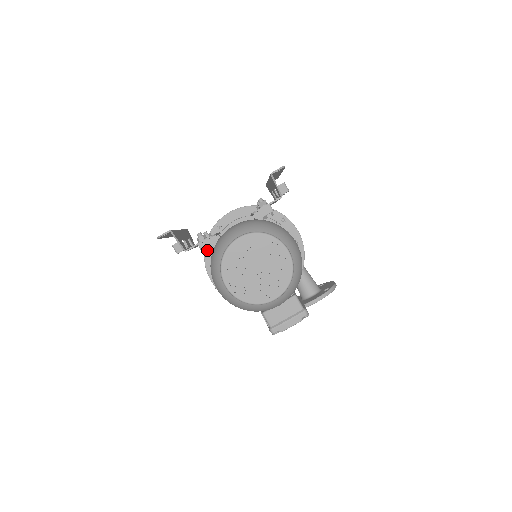
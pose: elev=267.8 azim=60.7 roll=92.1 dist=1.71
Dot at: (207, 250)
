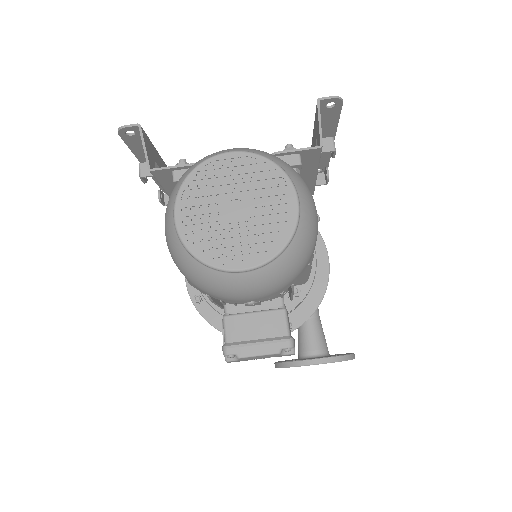
Dot at: occluded
